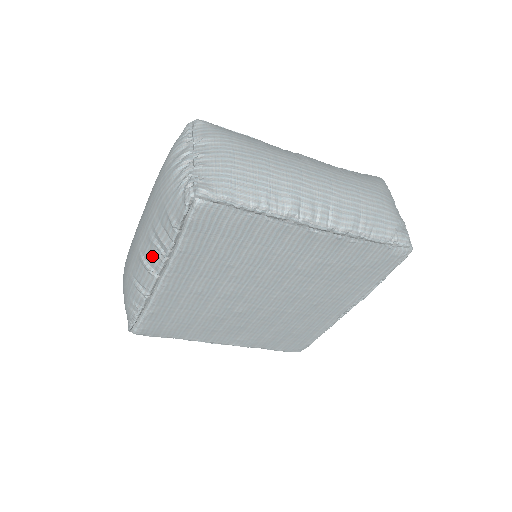
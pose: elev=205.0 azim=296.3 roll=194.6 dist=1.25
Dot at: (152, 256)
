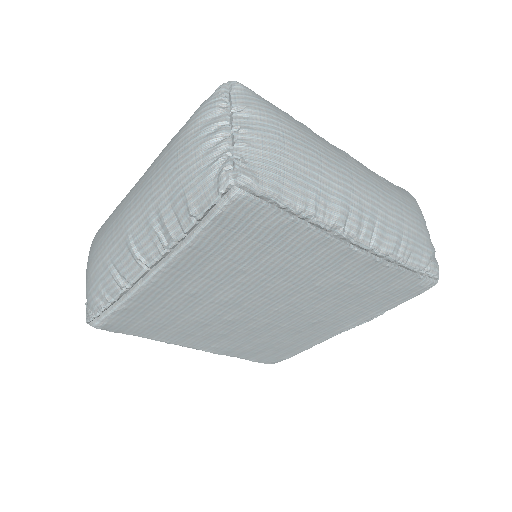
Dot at: (147, 243)
